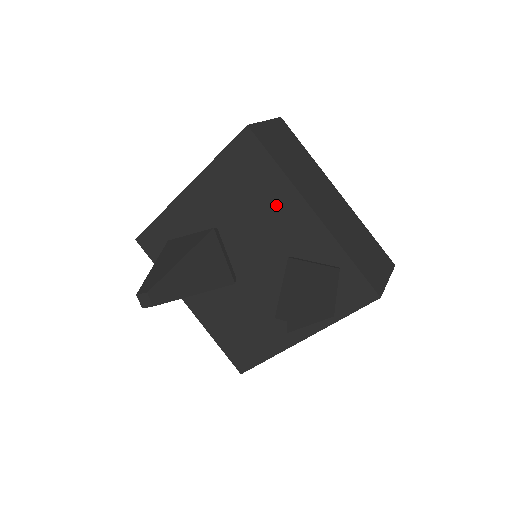
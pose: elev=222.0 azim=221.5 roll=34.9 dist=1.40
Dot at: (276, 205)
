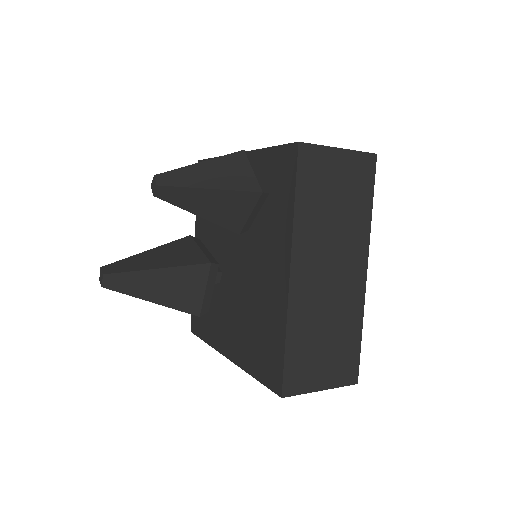
Dot at: occluded
